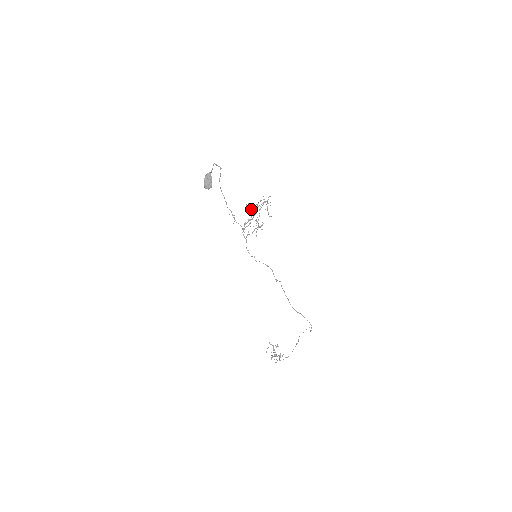
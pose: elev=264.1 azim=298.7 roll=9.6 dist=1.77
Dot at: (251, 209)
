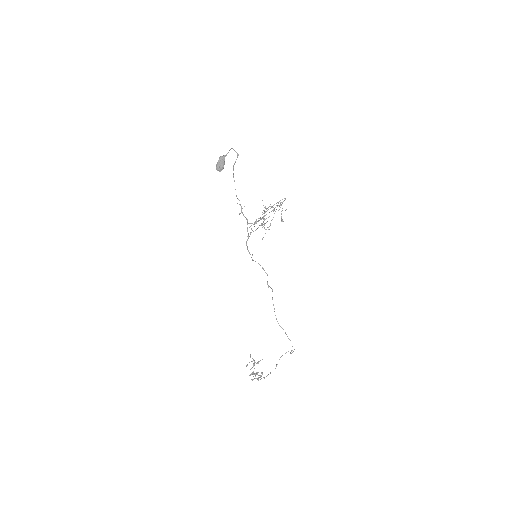
Dot at: (264, 207)
